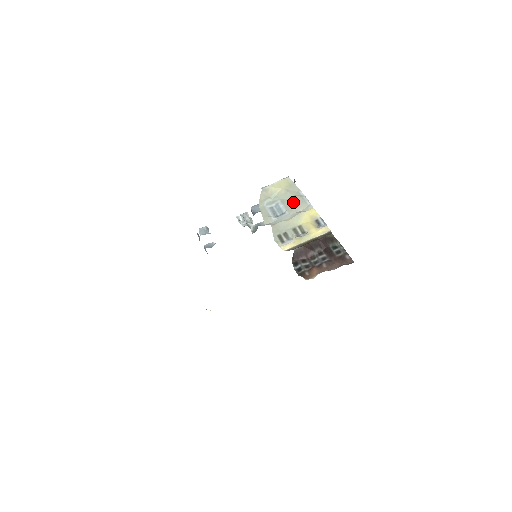
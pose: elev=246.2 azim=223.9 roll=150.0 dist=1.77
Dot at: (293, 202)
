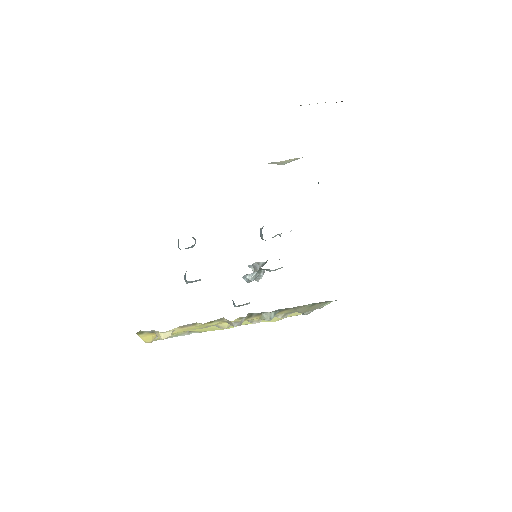
Dot at: occluded
